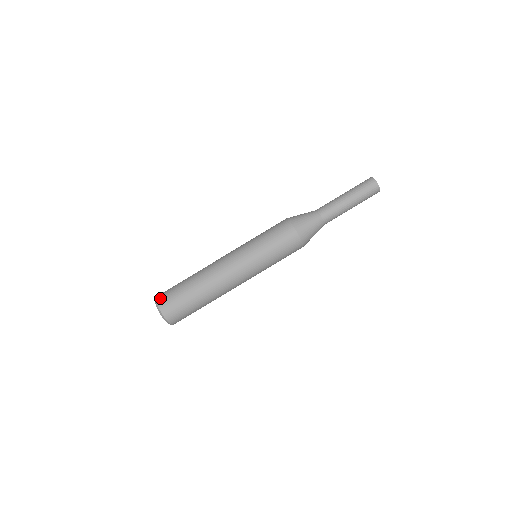
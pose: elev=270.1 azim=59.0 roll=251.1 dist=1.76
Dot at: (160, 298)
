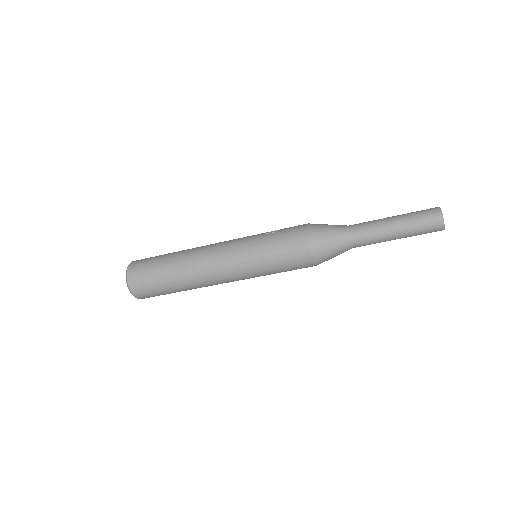
Dot at: (131, 274)
